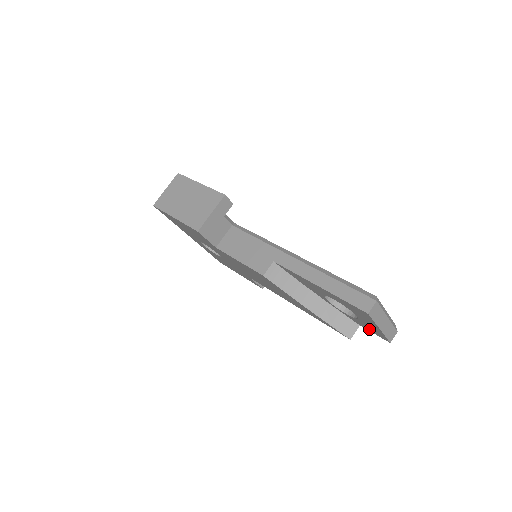
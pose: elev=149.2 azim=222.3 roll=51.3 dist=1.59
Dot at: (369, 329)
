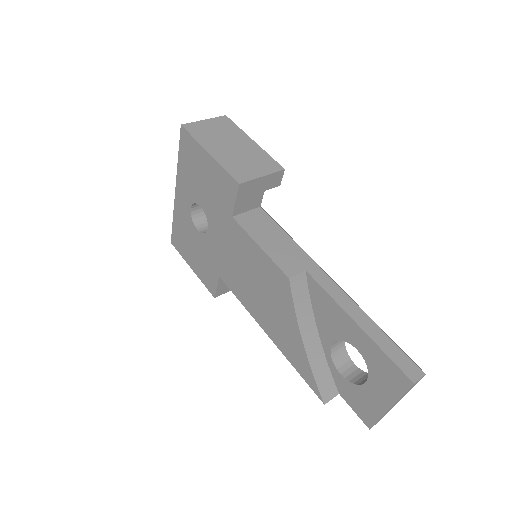
Dot at: (354, 403)
